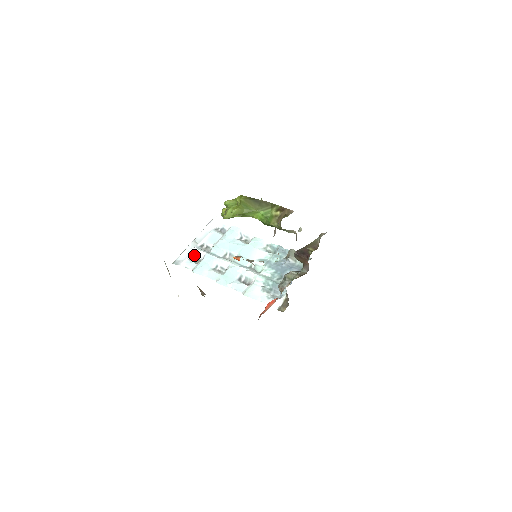
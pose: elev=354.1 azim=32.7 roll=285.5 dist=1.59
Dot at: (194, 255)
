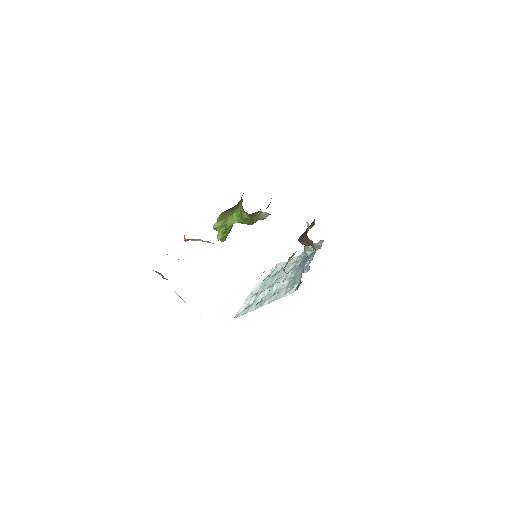
Dot at: (250, 303)
